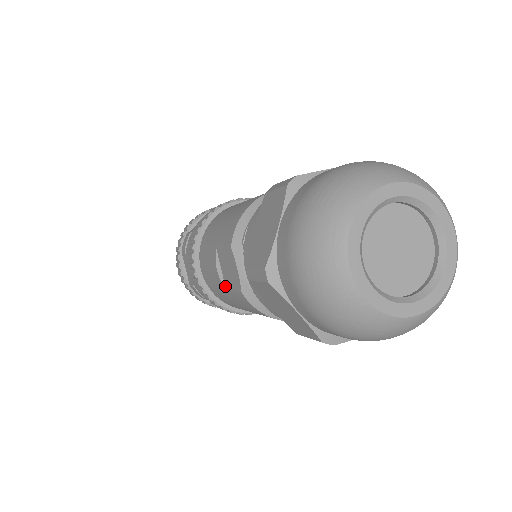
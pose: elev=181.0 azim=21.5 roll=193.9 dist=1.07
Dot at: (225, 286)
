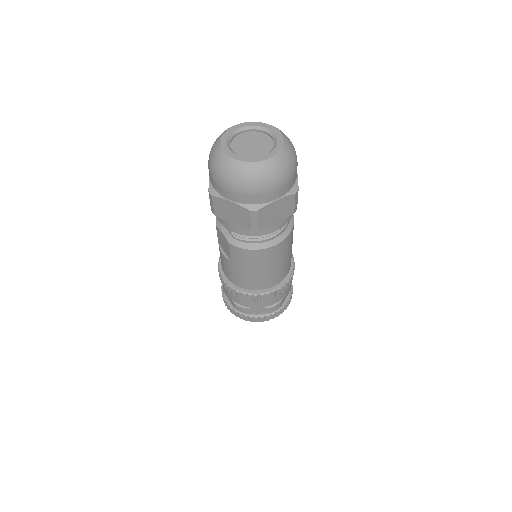
Dot at: (229, 259)
